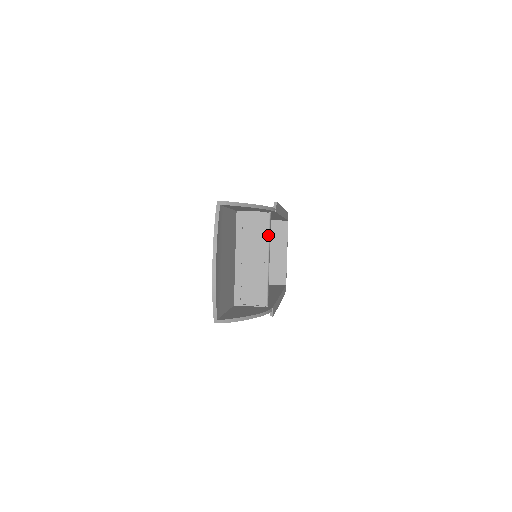
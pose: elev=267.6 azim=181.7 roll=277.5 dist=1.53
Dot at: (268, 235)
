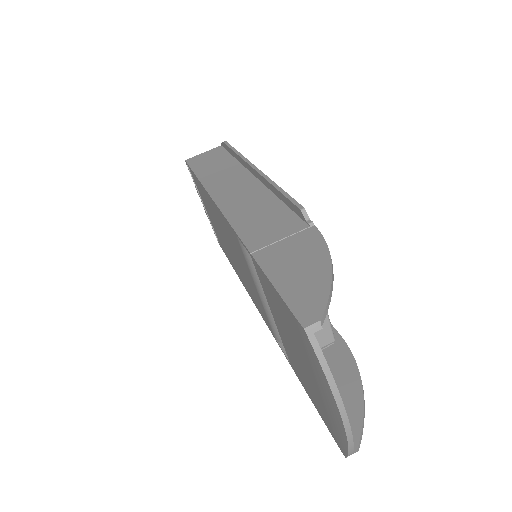
Dot at: occluded
